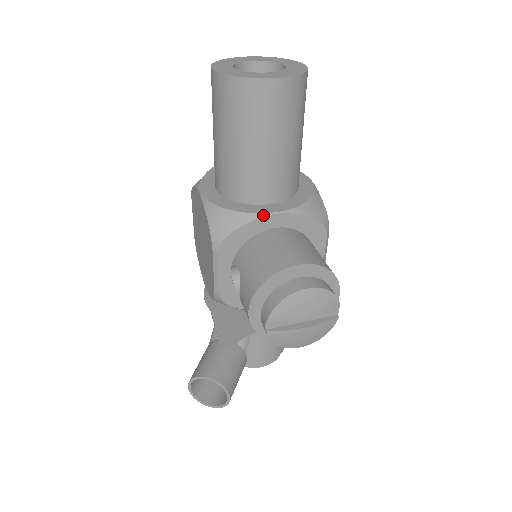
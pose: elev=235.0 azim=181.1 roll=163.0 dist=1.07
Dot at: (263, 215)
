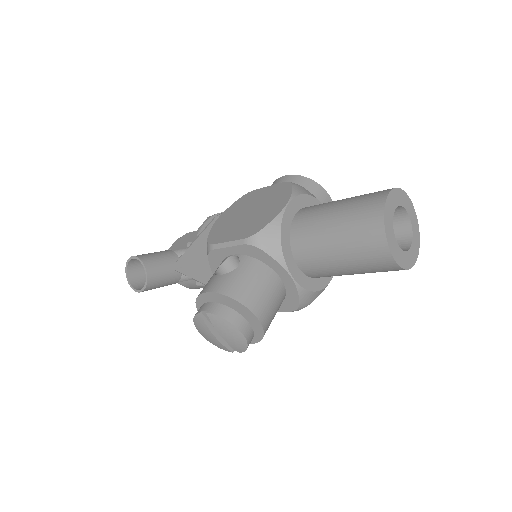
Dot at: (287, 269)
